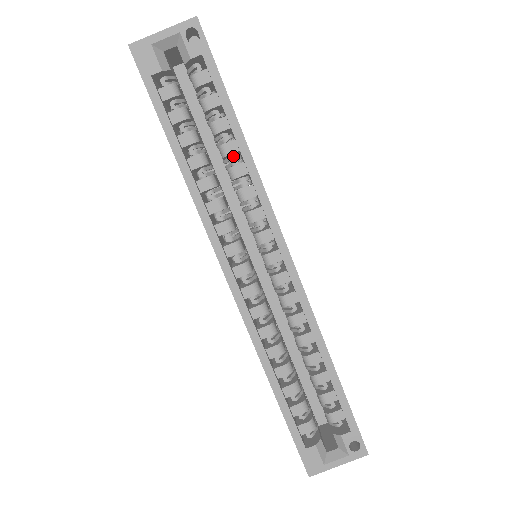
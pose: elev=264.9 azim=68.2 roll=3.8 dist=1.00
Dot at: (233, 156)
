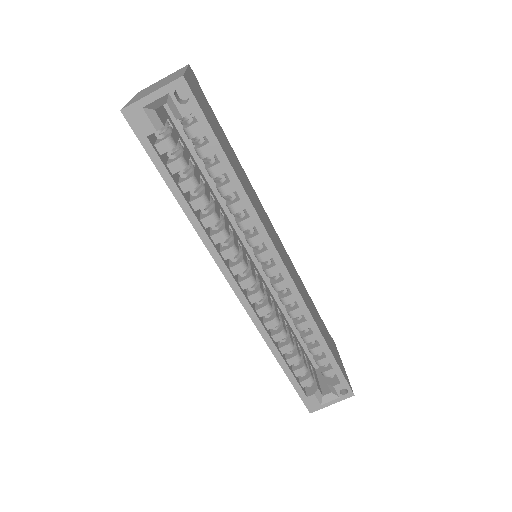
Dot at: (230, 193)
